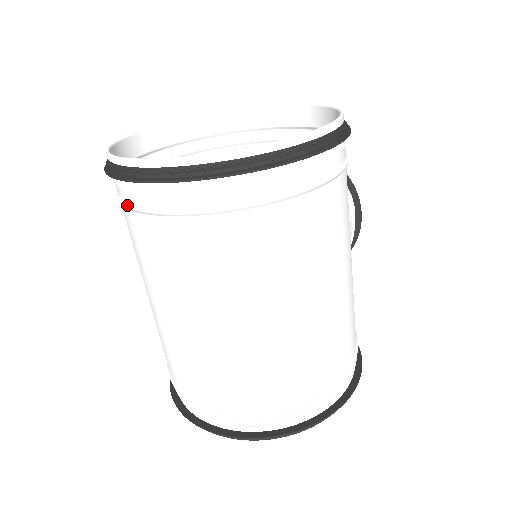
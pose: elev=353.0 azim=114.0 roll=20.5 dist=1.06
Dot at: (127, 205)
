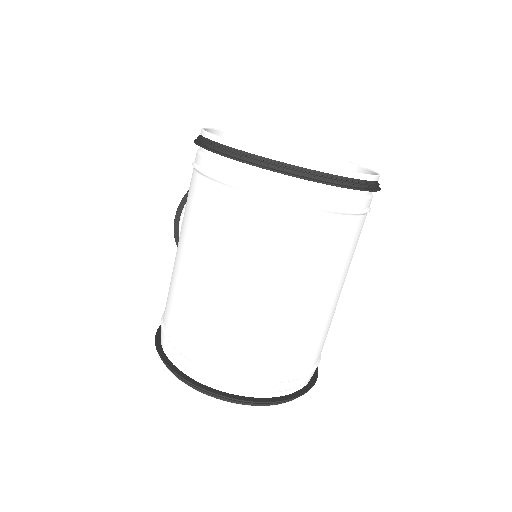
Dot at: (270, 195)
